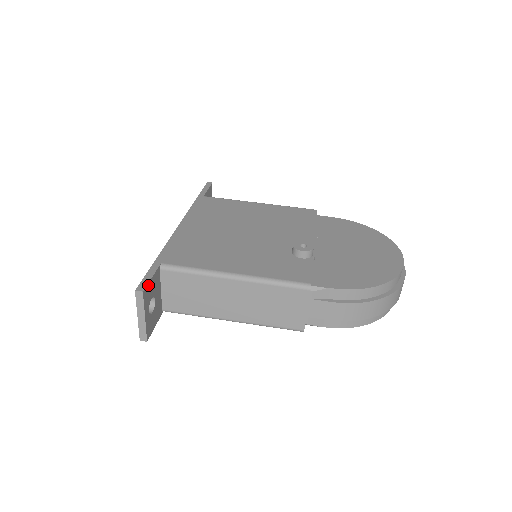
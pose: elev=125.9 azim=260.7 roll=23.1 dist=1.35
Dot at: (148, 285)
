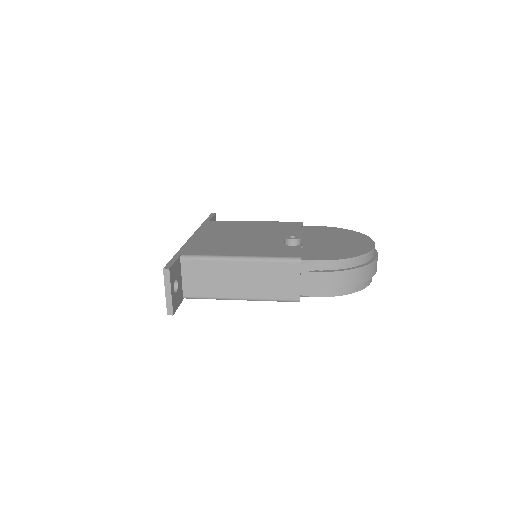
Dot at: (172, 266)
